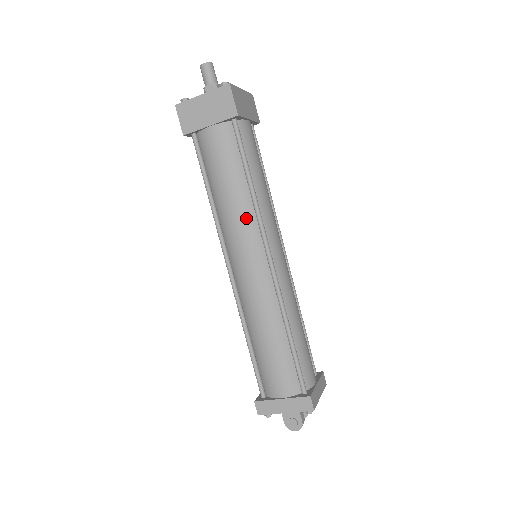
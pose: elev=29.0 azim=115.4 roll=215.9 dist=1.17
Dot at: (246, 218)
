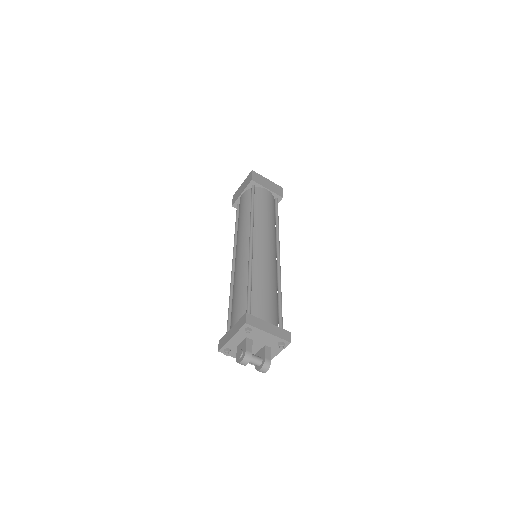
Dot at: (245, 225)
